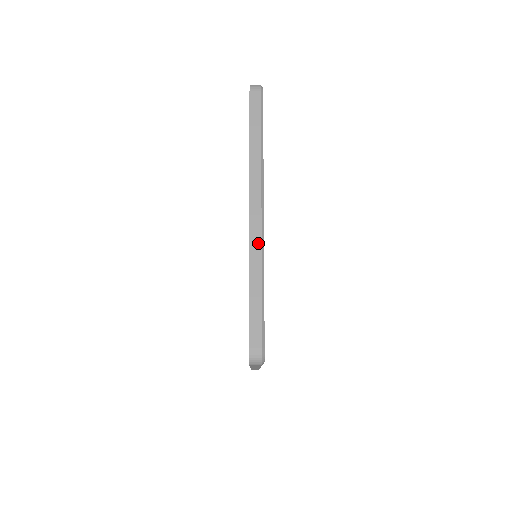
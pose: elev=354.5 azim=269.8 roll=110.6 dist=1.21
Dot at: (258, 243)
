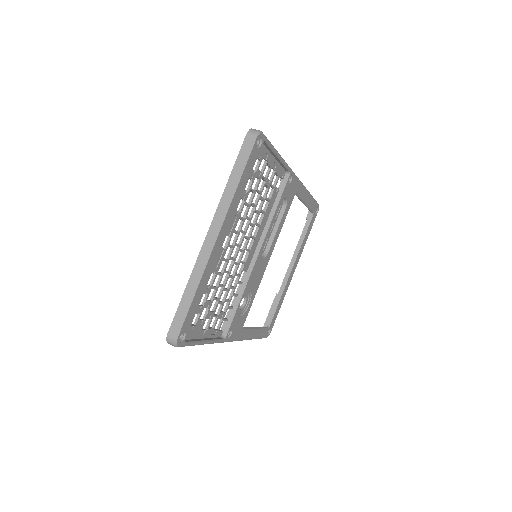
Dot at: (202, 262)
